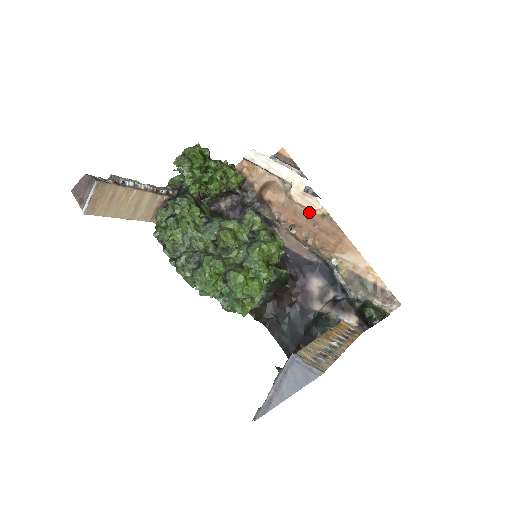
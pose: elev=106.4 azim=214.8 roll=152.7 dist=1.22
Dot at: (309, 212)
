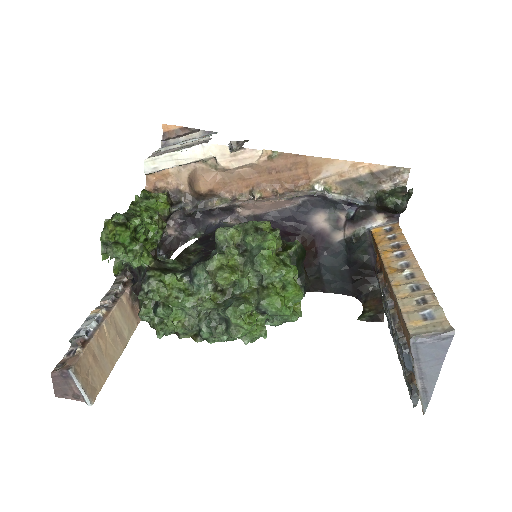
Dot at: (254, 166)
